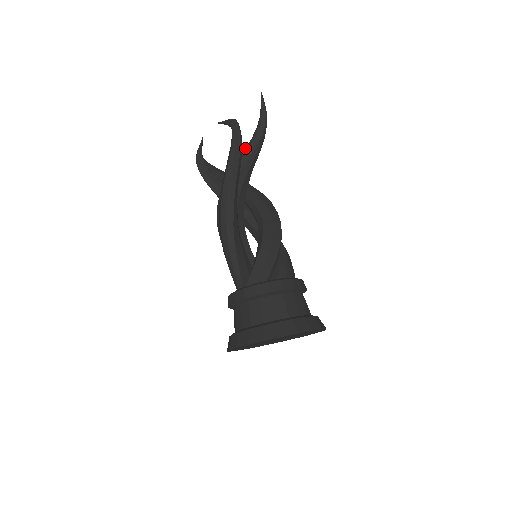
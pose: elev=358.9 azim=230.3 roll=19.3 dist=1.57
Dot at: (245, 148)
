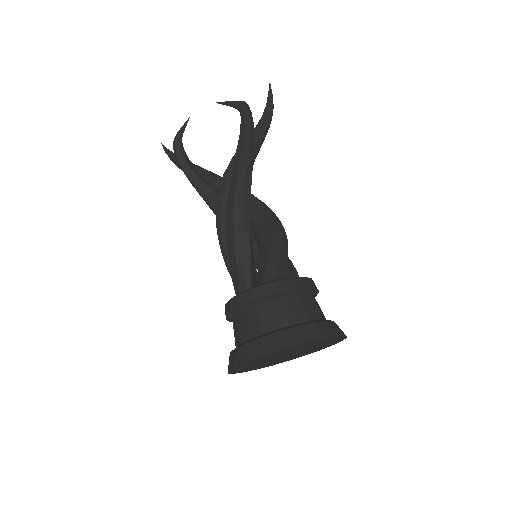
Dot at: occluded
